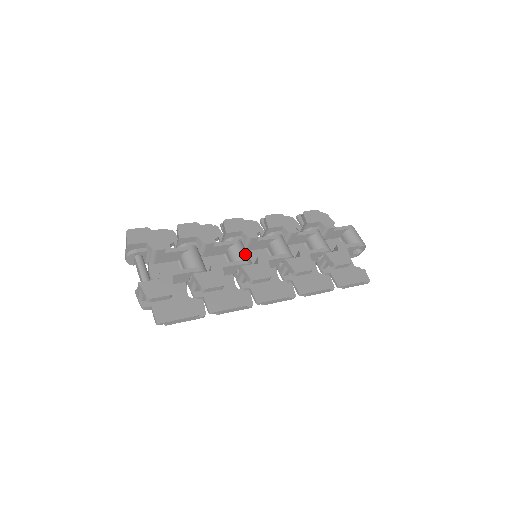
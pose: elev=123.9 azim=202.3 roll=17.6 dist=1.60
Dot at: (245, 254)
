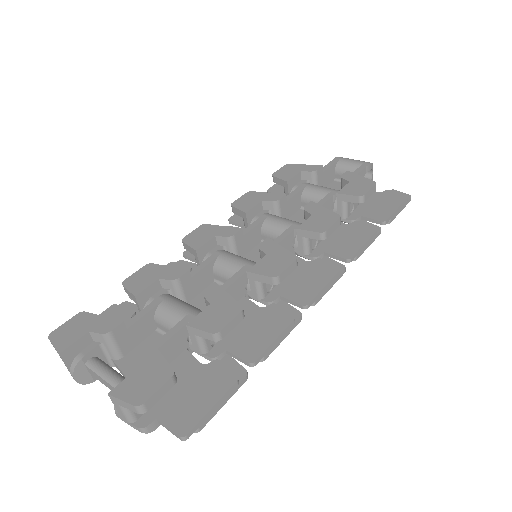
Dot at: (240, 259)
